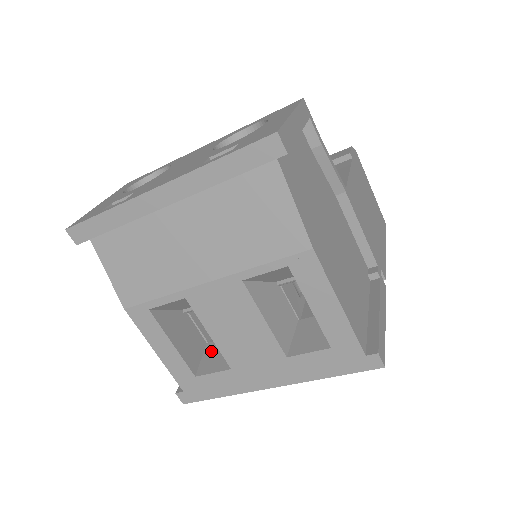
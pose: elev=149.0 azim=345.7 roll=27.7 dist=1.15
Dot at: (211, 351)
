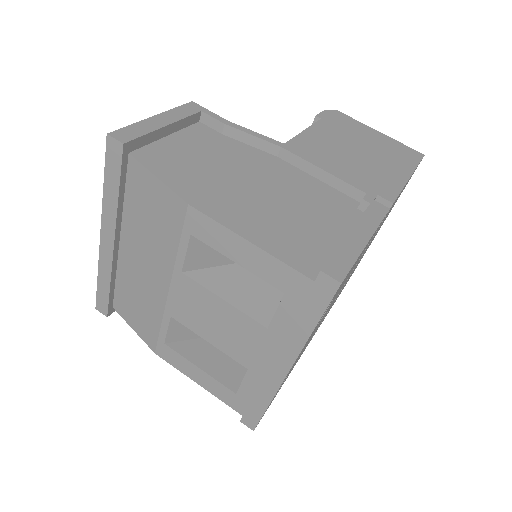
Dot at: occluded
